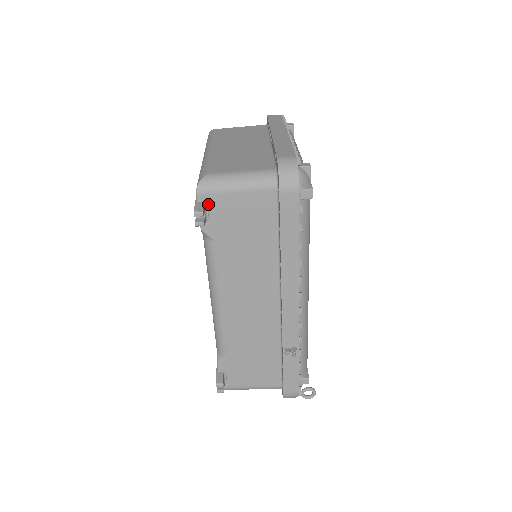
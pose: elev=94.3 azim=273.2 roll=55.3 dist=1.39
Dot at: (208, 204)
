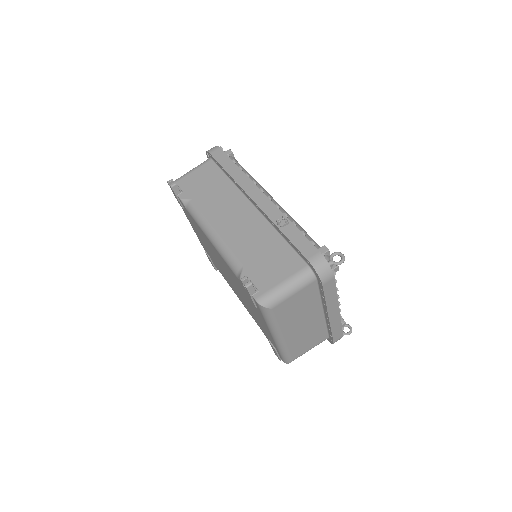
Dot at: (178, 186)
